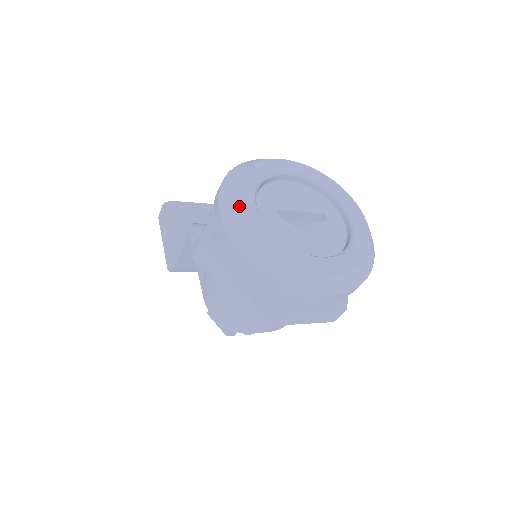
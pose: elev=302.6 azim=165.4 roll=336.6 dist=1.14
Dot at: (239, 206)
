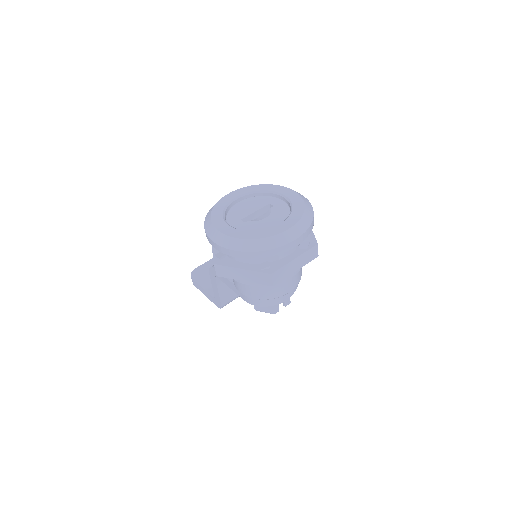
Dot at: (219, 230)
